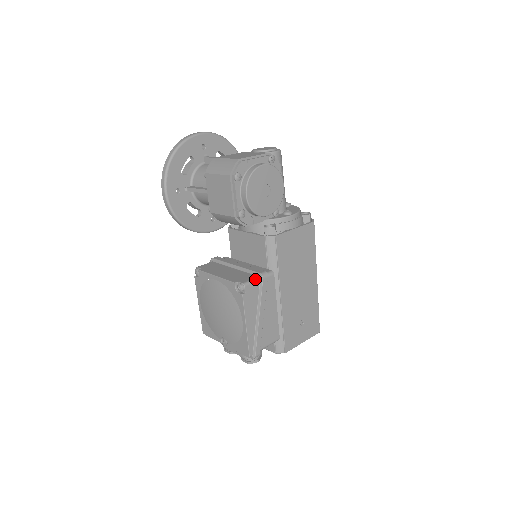
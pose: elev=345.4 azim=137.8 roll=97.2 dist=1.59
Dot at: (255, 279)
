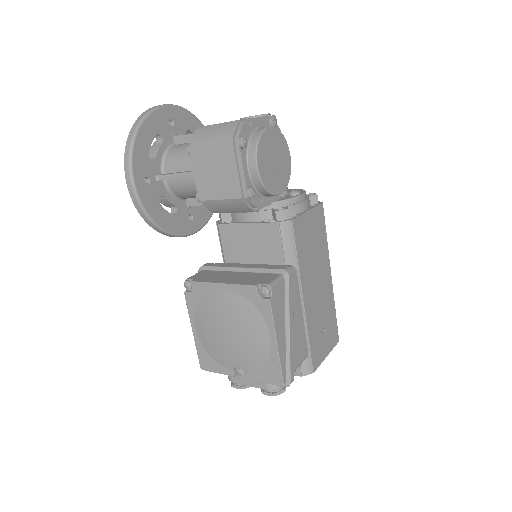
Dot at: (279, 277)
